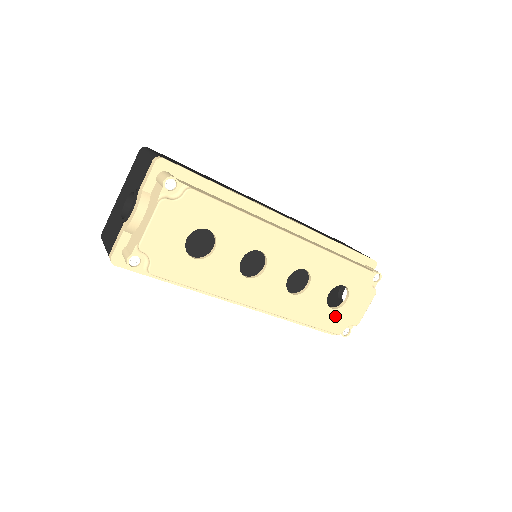
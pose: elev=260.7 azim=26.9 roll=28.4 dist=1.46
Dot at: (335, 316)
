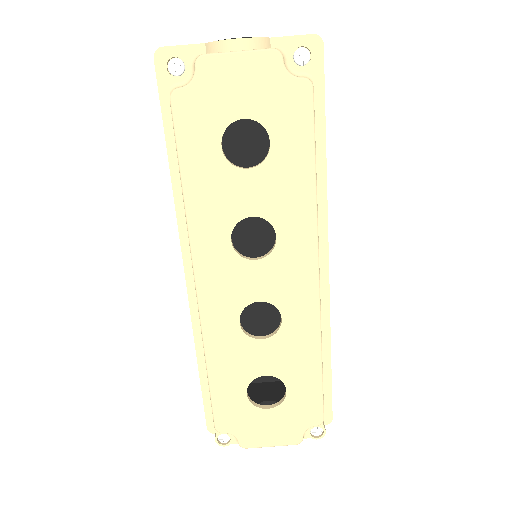
Dot at: (239, 406)
